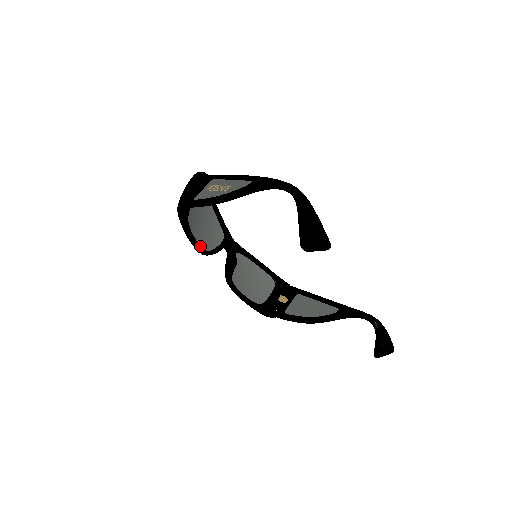
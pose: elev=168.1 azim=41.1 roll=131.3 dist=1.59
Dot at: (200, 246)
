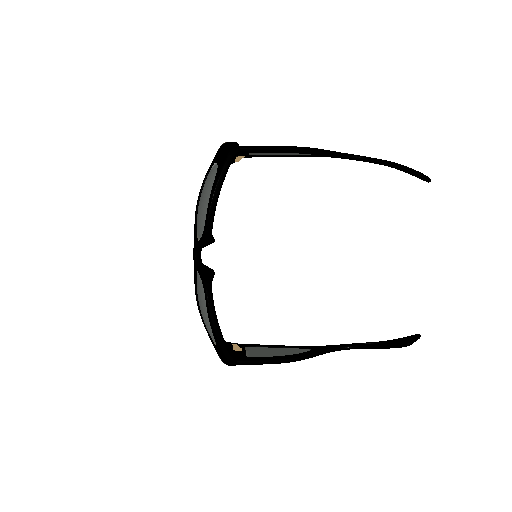
Dot at: (213, 215)
